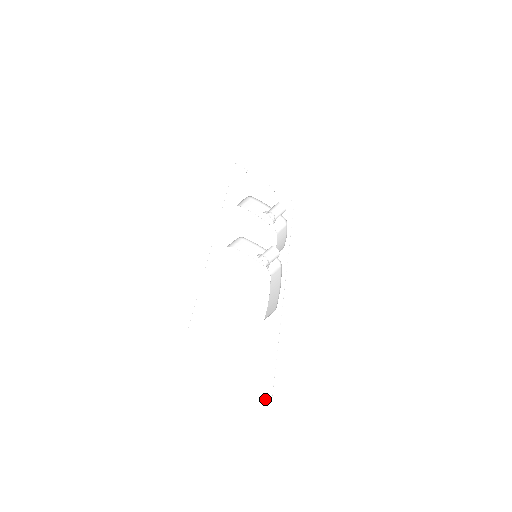
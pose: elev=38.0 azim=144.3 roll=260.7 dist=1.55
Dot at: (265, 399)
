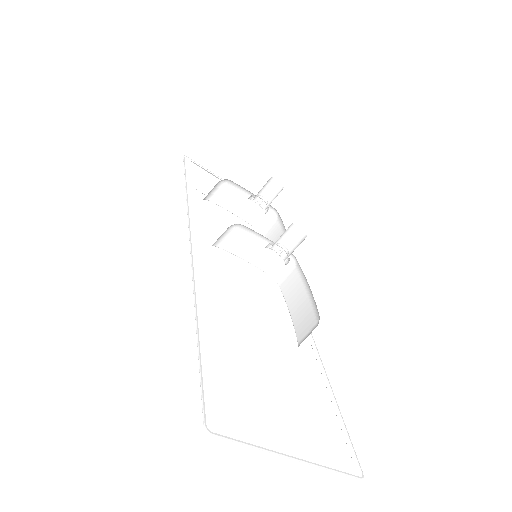
Dot at: occluded
